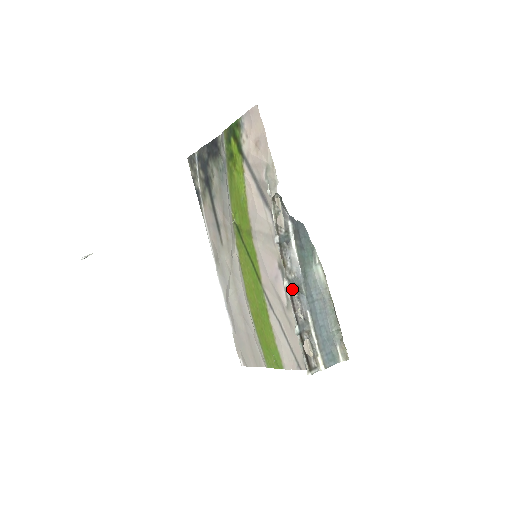
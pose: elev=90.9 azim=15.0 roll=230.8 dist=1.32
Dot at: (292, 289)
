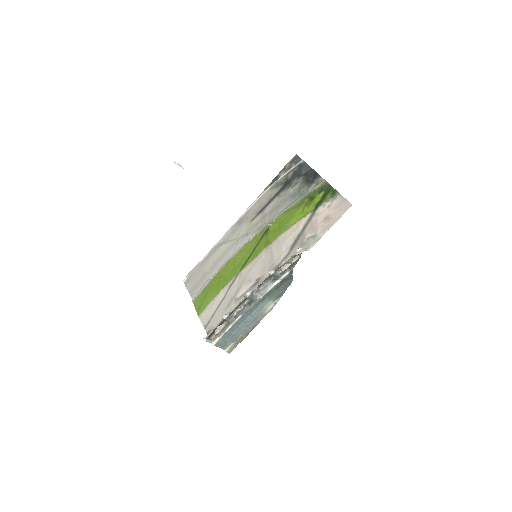
Dot at: (248, 299)
